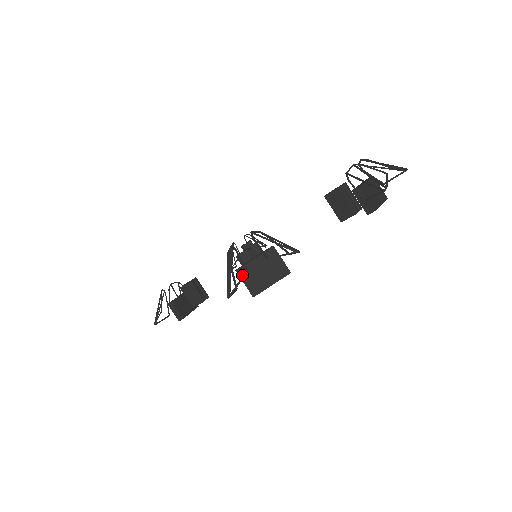
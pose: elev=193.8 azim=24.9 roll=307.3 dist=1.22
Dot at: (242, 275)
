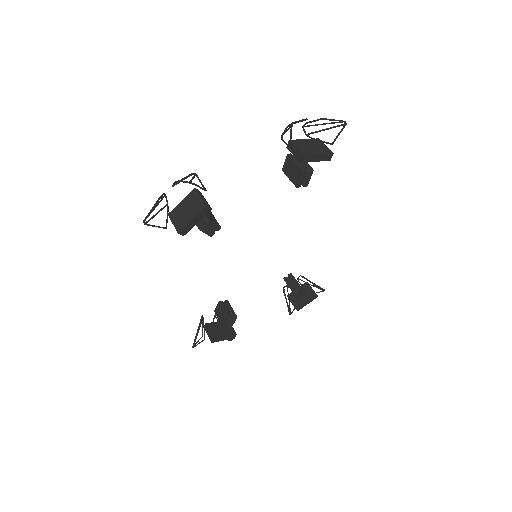
Dot at: (172, 217)
